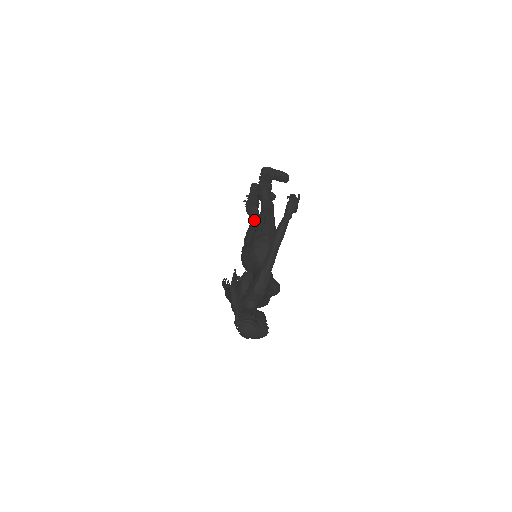
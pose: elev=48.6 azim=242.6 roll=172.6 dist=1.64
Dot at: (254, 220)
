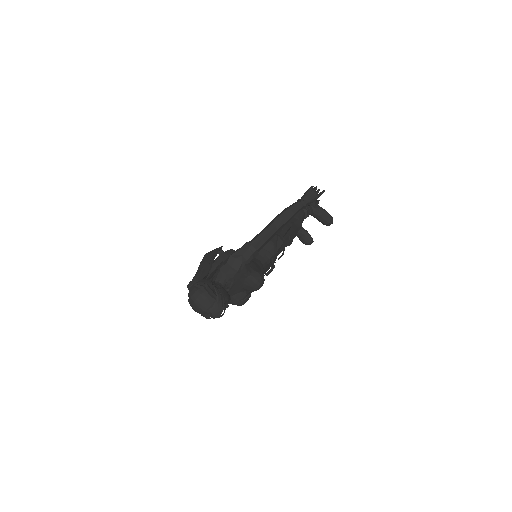
Dot at: occluded
